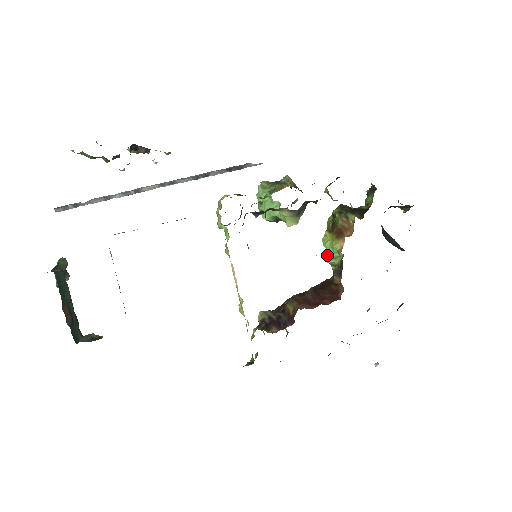
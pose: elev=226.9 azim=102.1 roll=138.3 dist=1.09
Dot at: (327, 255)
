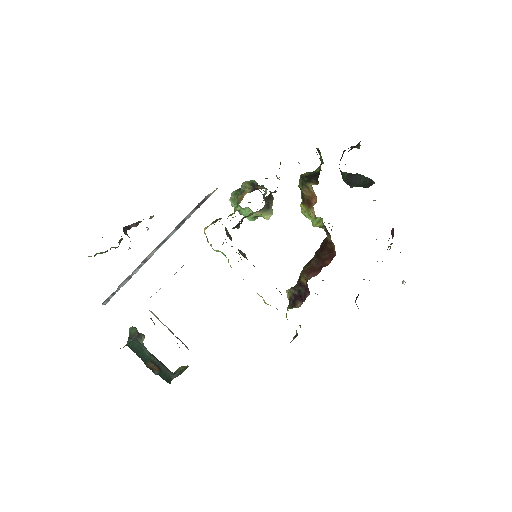
Dot at: (312, 222)
